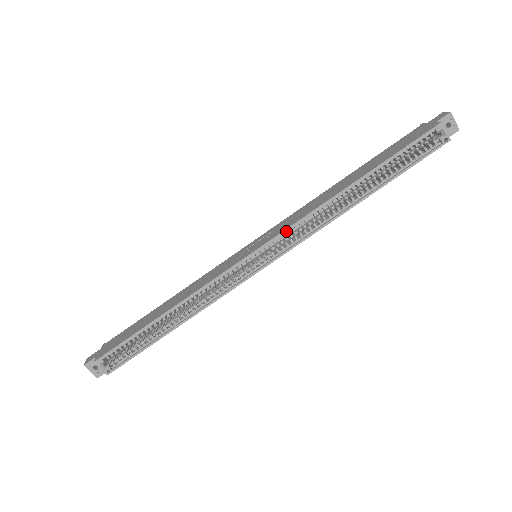
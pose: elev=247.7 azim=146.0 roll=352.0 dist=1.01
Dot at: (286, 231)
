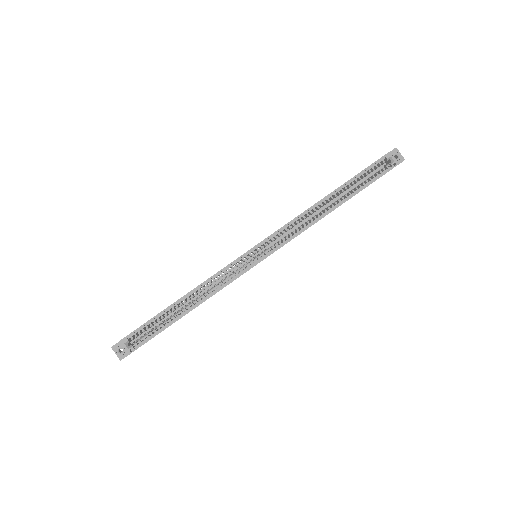
Dot at: (278, 231)
